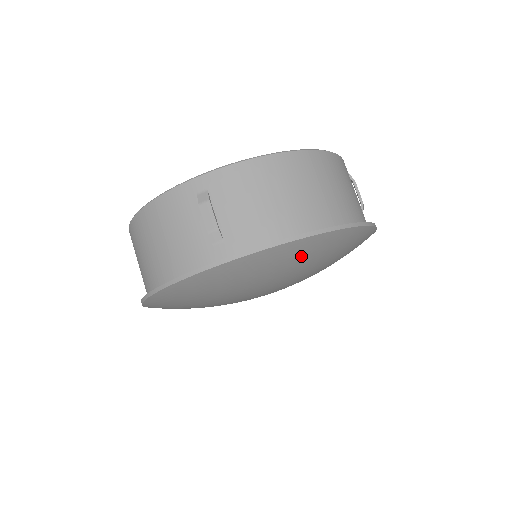
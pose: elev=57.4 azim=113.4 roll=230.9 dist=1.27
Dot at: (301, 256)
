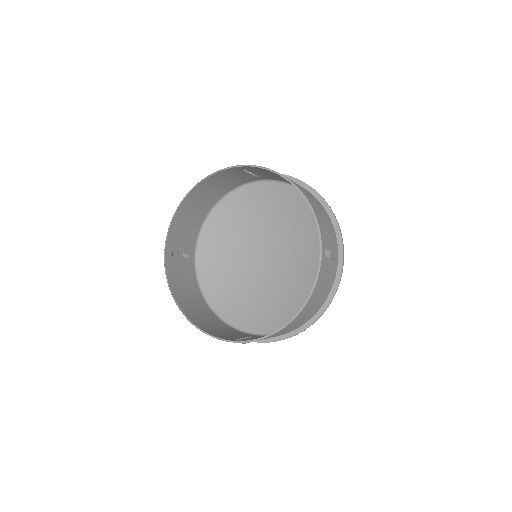
Dot at: occluded
